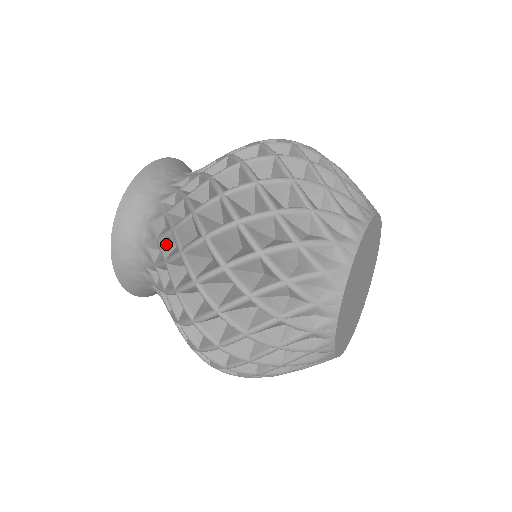
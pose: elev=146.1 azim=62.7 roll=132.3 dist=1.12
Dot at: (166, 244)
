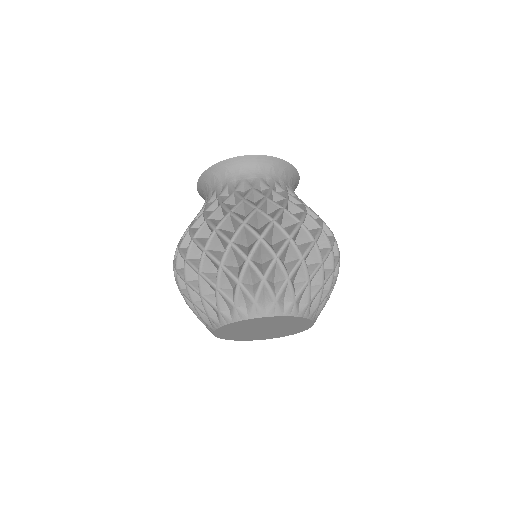
Dot at: occluded
